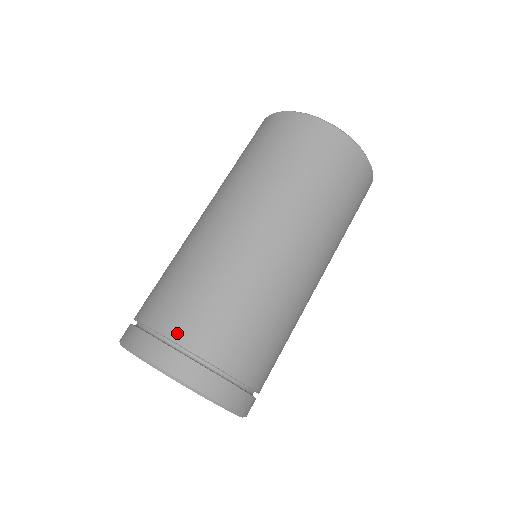
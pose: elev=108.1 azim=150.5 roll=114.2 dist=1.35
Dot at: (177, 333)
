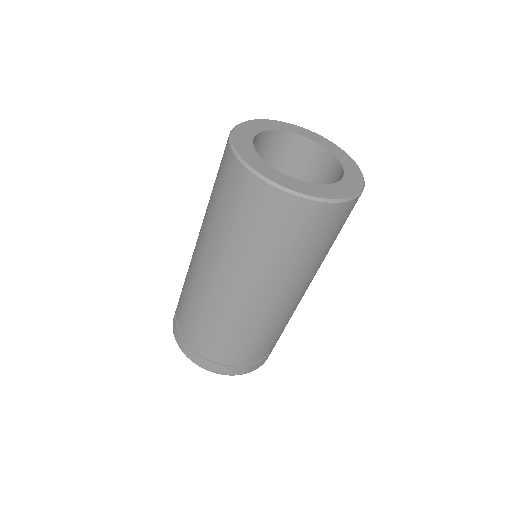
Dot at: (256, 359)
